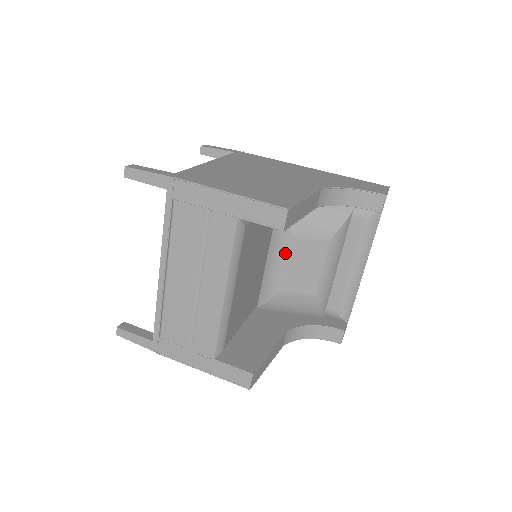
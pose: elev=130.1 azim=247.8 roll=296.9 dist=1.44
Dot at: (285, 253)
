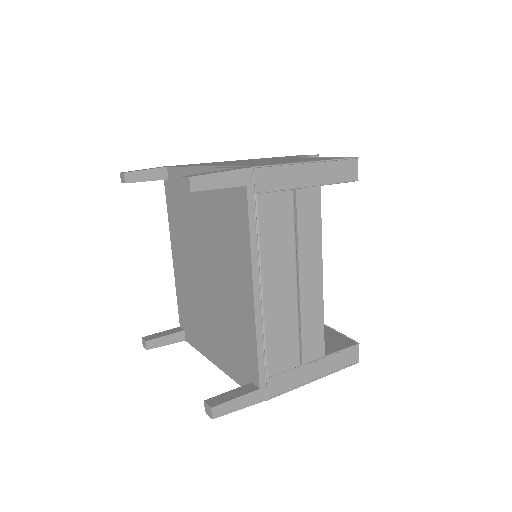
Dot at: occluded
